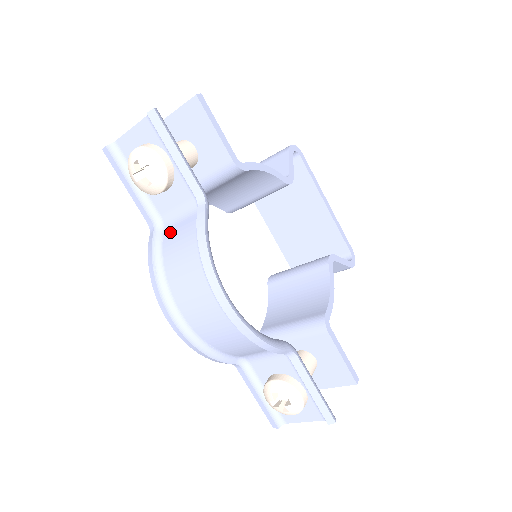
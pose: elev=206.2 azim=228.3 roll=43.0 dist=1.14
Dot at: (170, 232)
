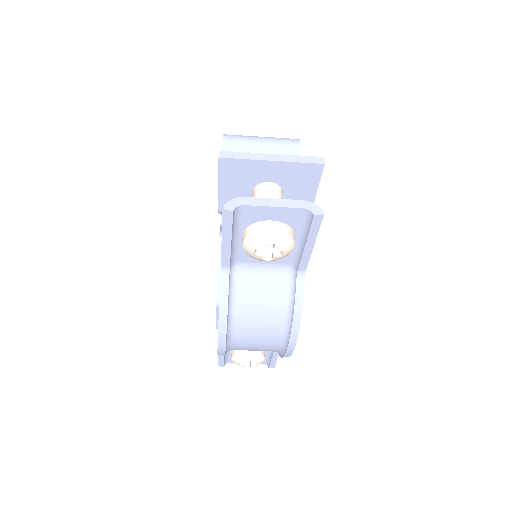
Dot at: (248, 282)
